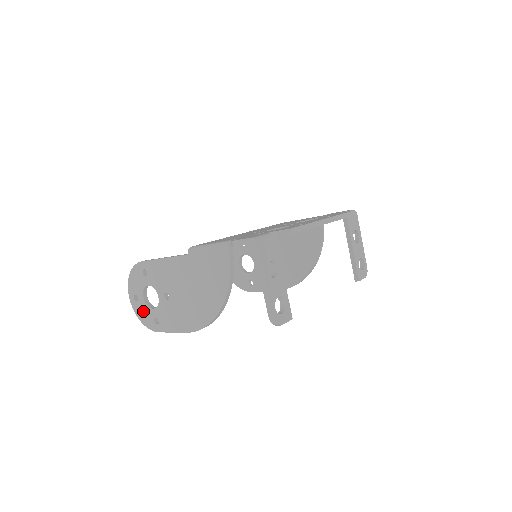
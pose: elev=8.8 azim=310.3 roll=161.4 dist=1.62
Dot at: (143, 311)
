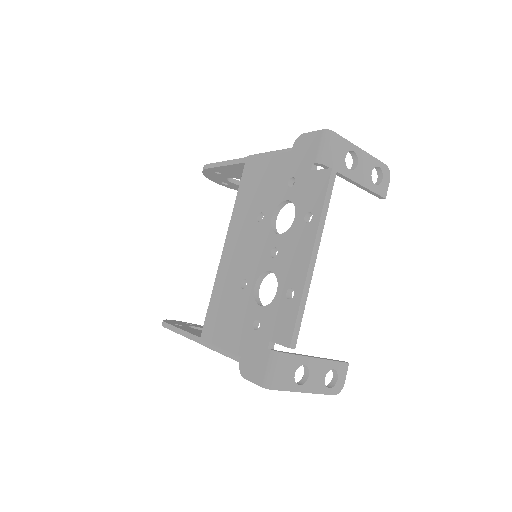
Dot at: occluded
